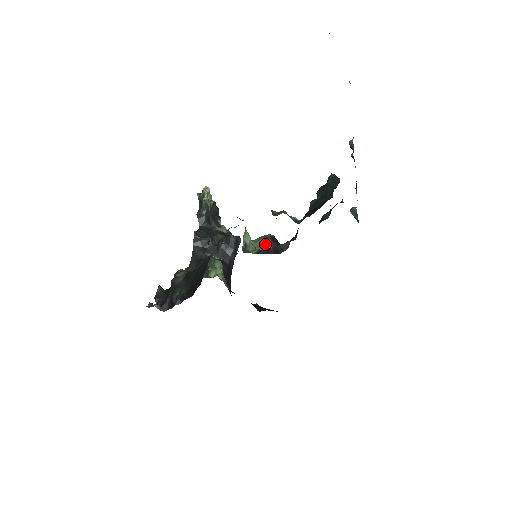
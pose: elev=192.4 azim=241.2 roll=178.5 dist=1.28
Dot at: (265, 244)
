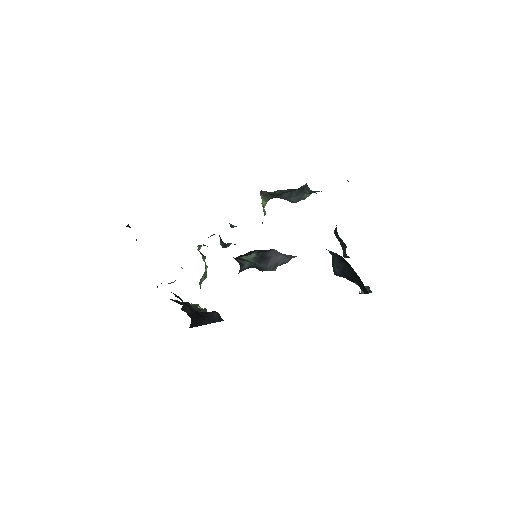
Dot at: occluded
